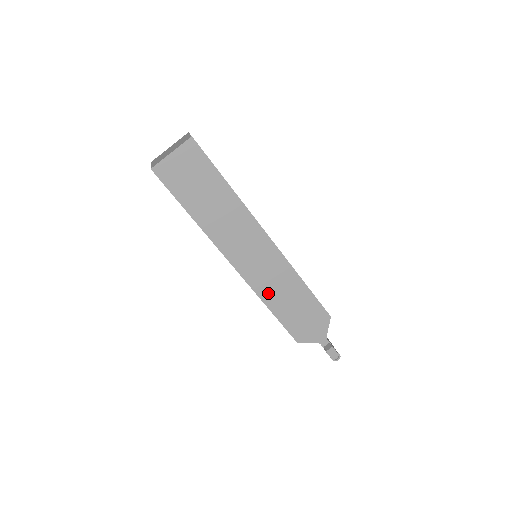
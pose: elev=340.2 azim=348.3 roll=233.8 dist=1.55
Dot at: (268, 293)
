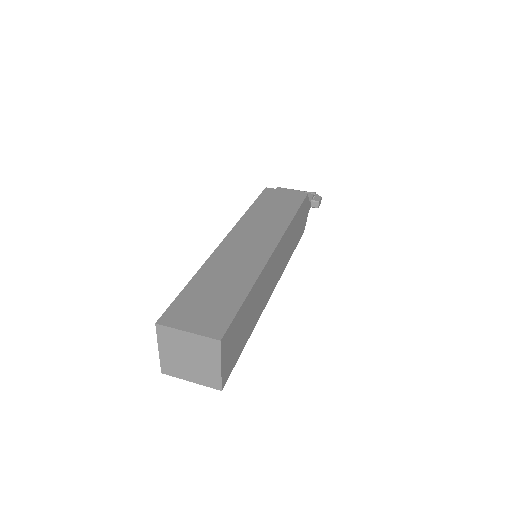
Dot at: (288, 256)
